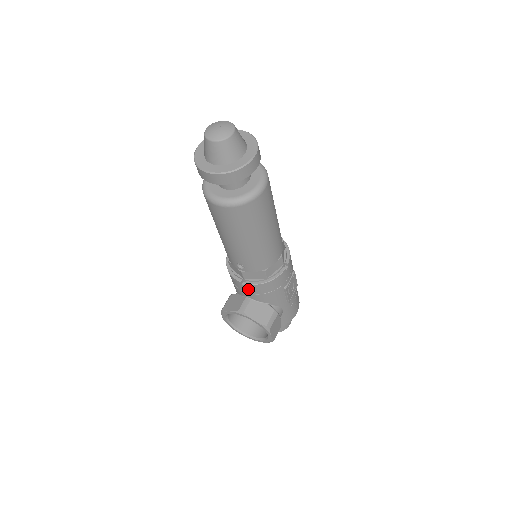
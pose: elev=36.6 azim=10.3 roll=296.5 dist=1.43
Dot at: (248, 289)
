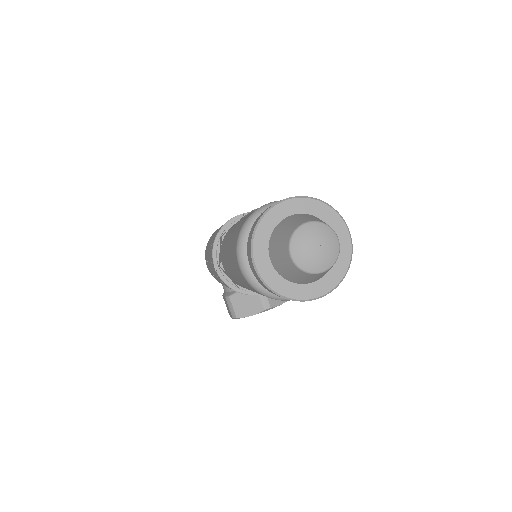
Dot at: occluded
